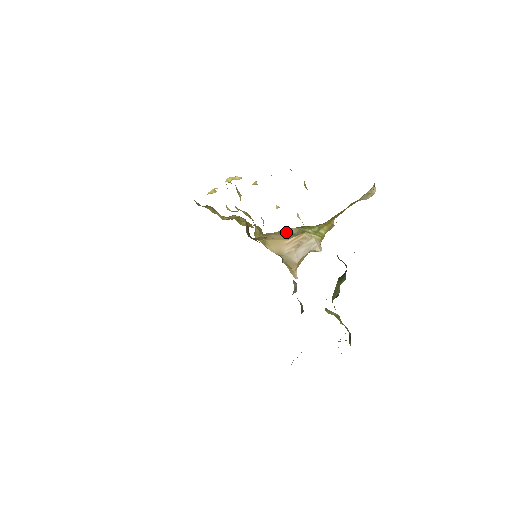
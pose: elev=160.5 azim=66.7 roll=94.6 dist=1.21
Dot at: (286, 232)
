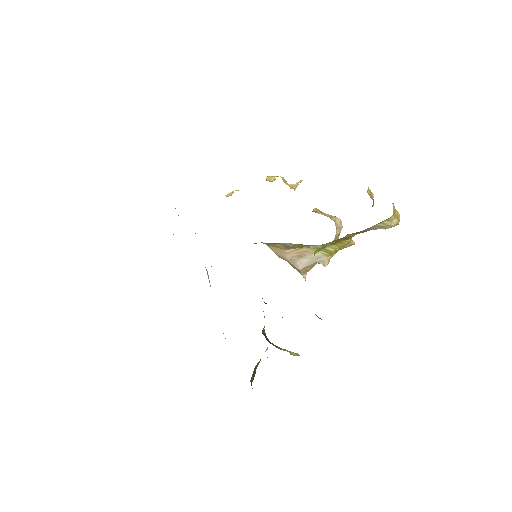
Dot at: (281, 244)
